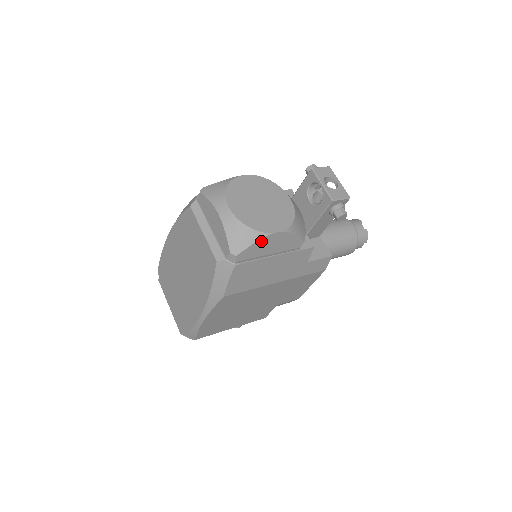
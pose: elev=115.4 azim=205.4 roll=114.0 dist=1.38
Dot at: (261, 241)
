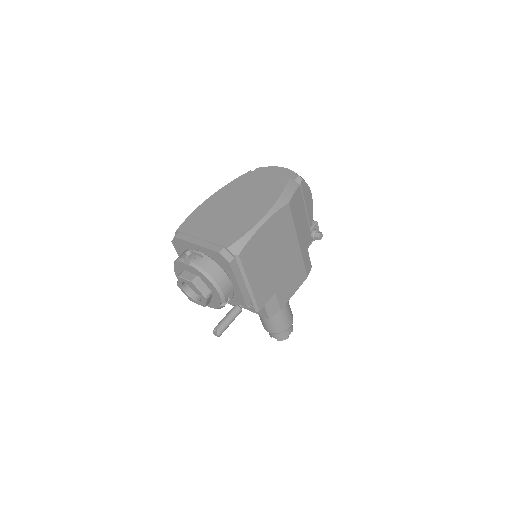
Dot at: (308, 188)
